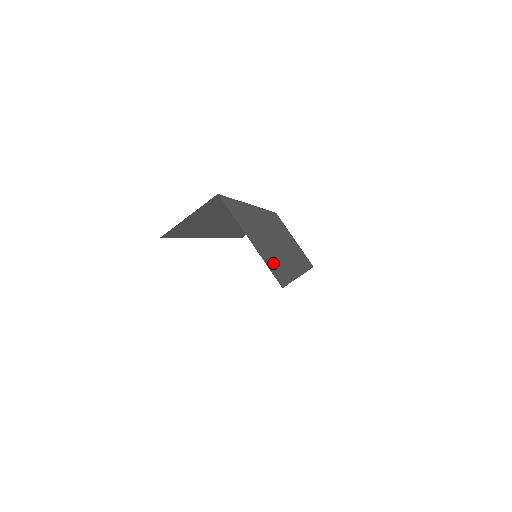
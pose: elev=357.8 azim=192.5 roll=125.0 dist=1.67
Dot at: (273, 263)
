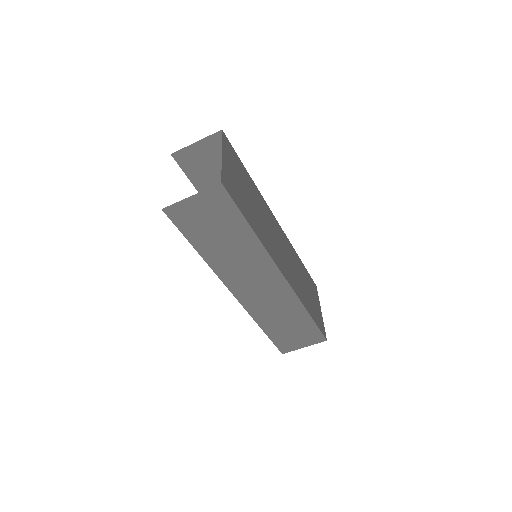
Dot at: (236, 191)
